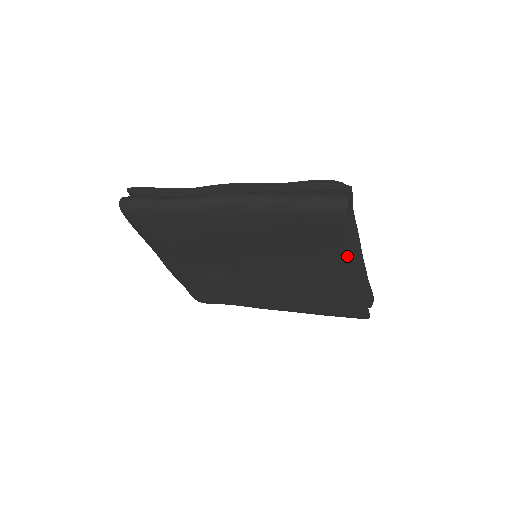
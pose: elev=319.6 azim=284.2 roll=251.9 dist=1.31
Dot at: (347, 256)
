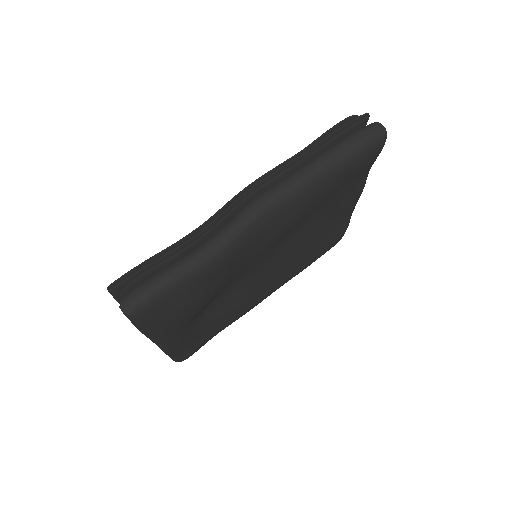
Dot at: (360, 188)
